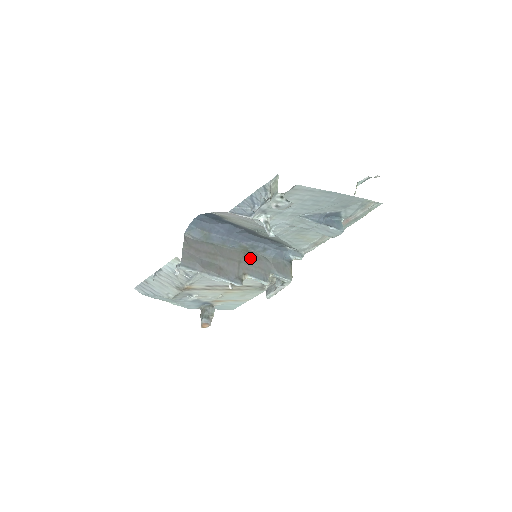
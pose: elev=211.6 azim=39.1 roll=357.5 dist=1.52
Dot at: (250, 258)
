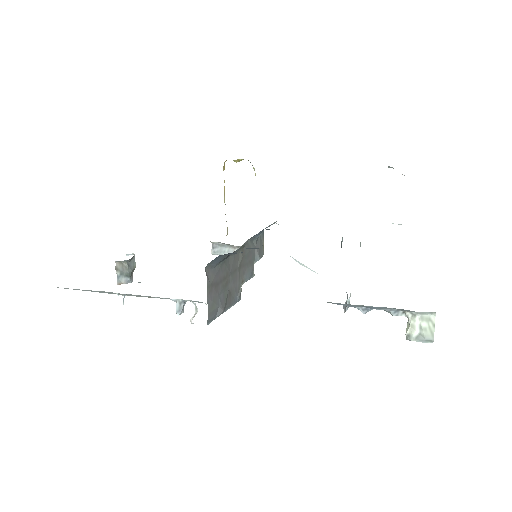
Dot at: (245, 255)
